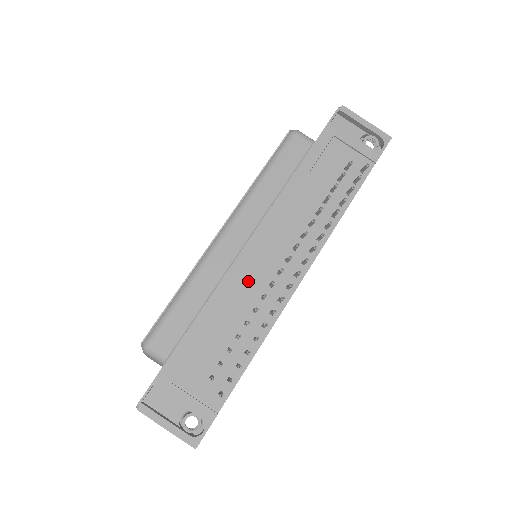
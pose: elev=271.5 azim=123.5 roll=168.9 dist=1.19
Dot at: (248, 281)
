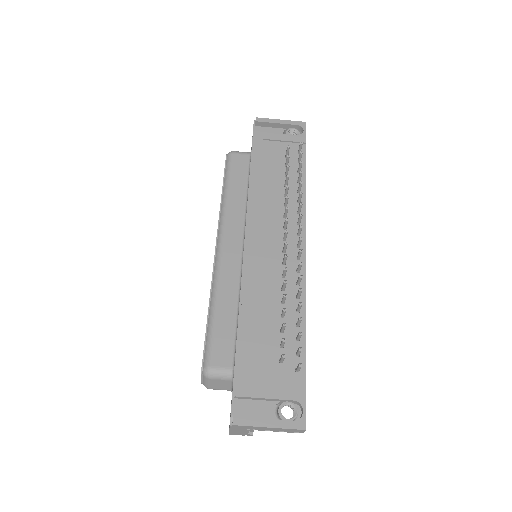
Dot at: (263, 270)
